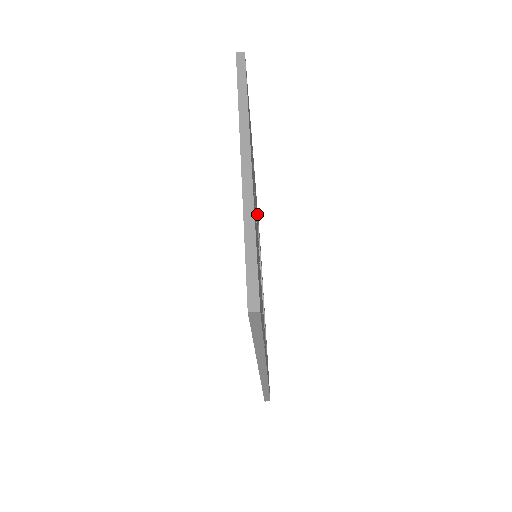
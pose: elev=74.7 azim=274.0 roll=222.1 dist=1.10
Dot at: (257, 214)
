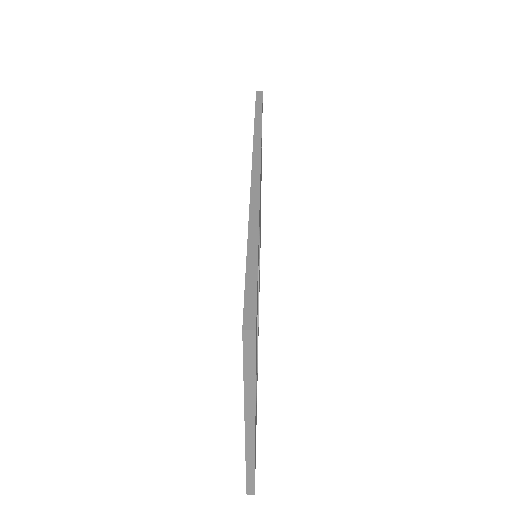
Dot at: (257, 344)
